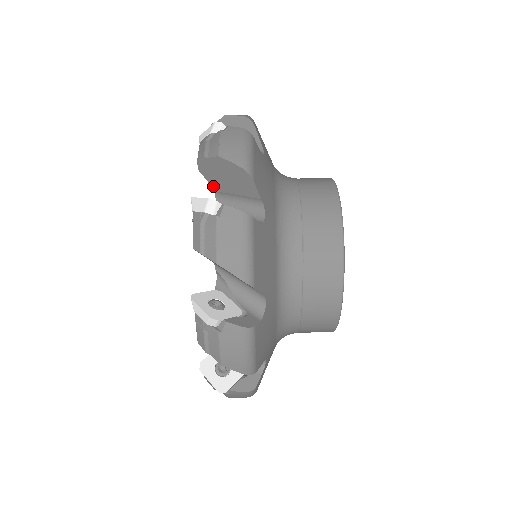
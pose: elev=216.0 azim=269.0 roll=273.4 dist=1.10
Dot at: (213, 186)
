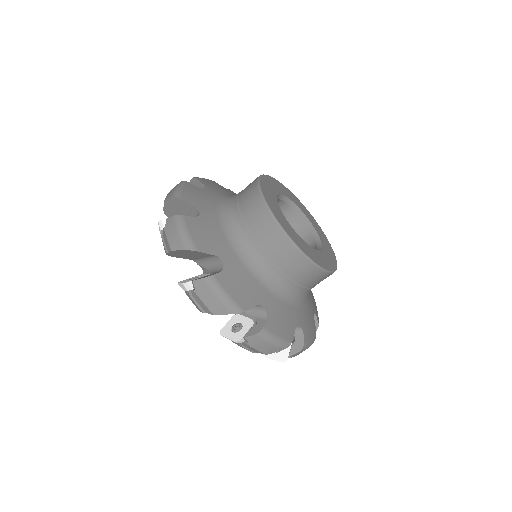
Dot at: occluded
